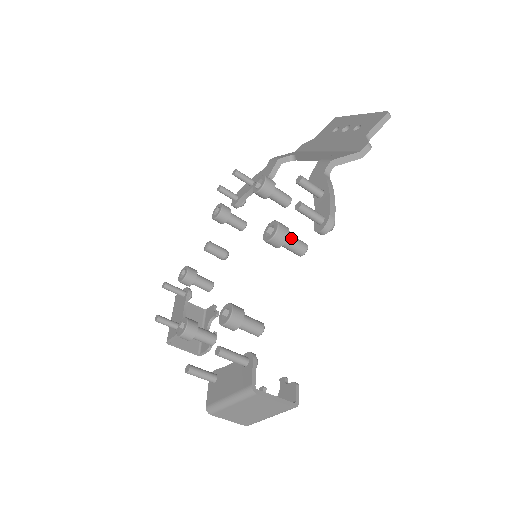
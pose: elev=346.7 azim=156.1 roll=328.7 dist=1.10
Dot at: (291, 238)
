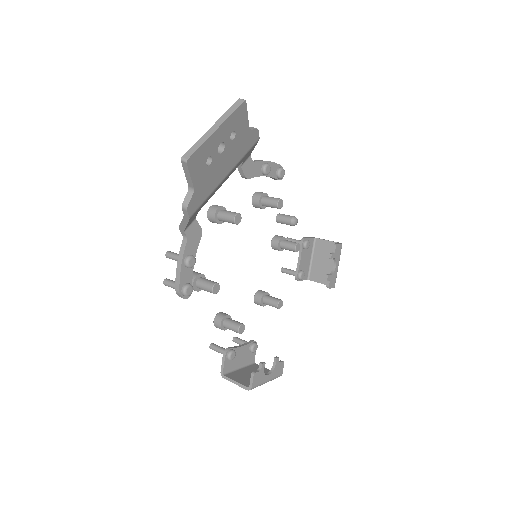
Dot at: (199, 286)
